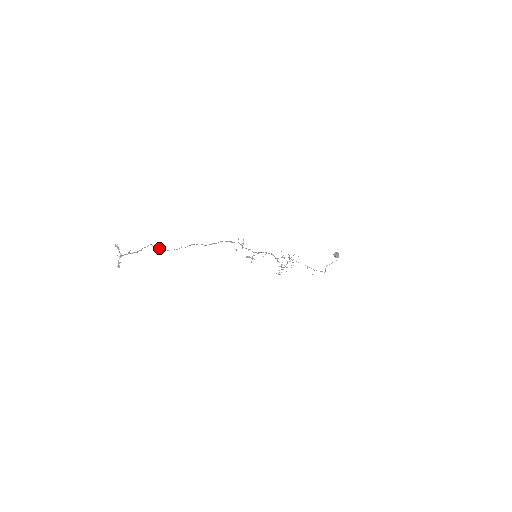
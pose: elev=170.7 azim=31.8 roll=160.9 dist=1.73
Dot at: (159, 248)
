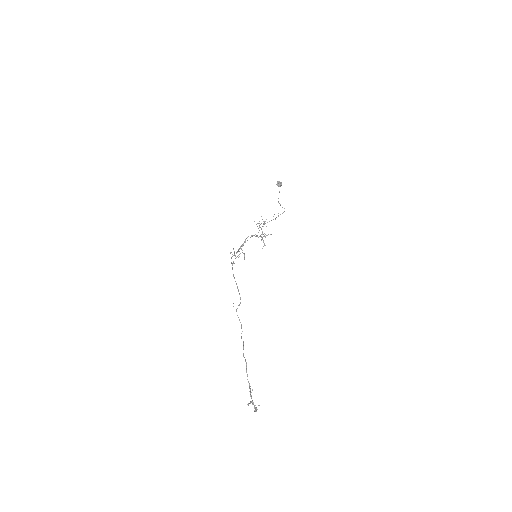
Dot at: (243, 353)
